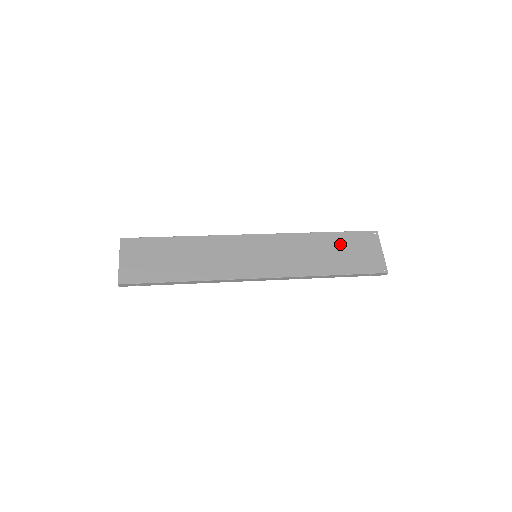
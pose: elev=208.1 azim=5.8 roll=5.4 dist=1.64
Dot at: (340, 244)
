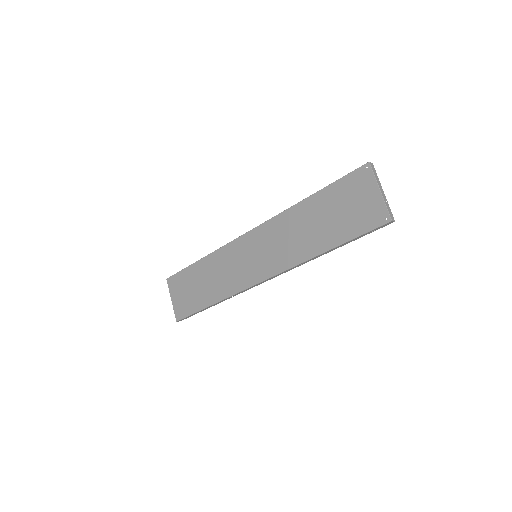
Dot at: (329, 204)
